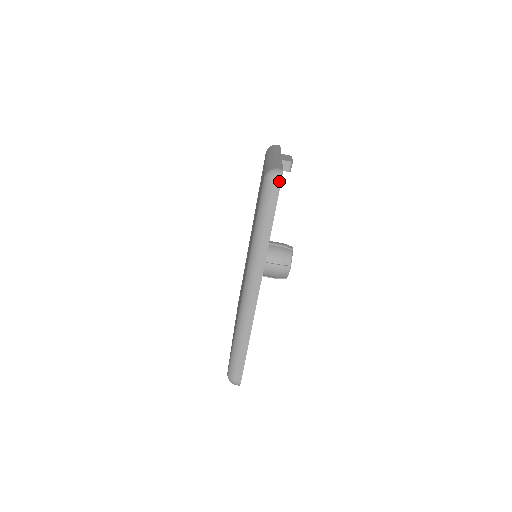
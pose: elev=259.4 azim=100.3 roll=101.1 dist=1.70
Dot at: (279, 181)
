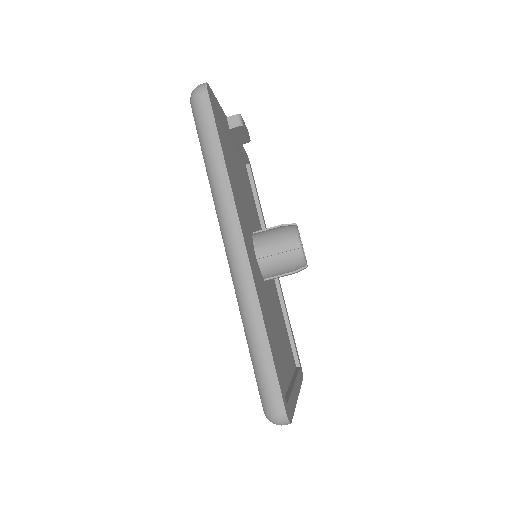
Dot at: (204, 89)
